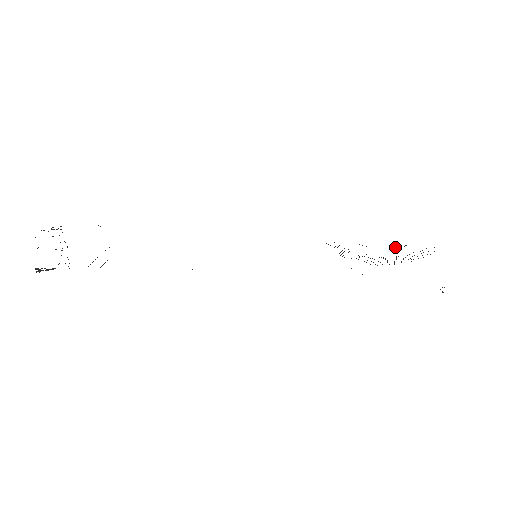
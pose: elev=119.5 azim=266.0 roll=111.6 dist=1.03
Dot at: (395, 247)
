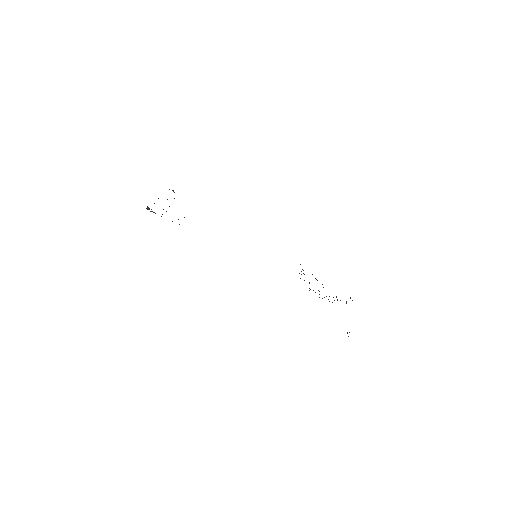
Dot at: occluded
